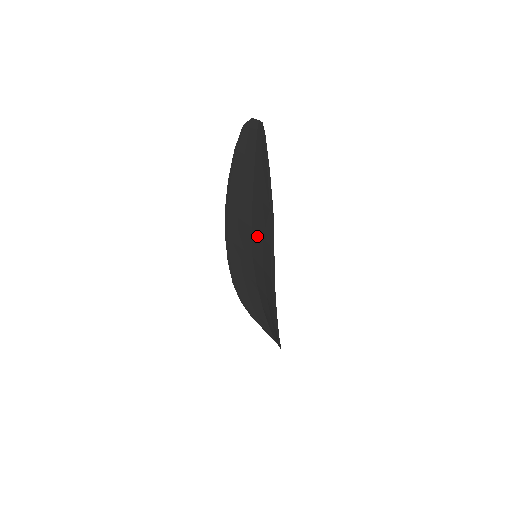
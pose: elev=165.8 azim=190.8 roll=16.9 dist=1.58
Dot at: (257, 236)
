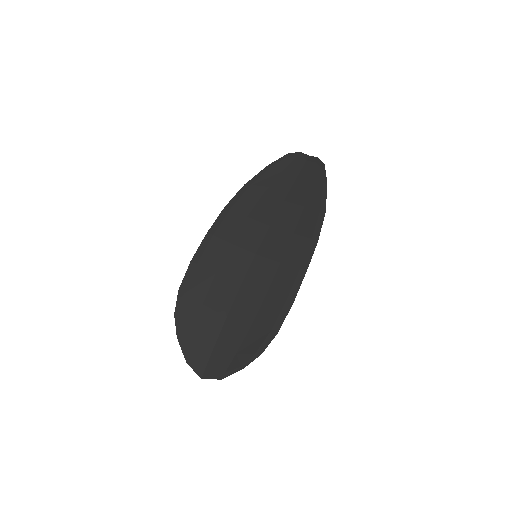
Dot at: (281, 233)
